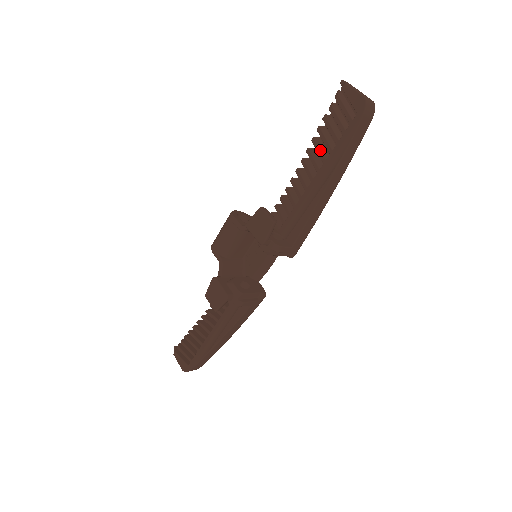
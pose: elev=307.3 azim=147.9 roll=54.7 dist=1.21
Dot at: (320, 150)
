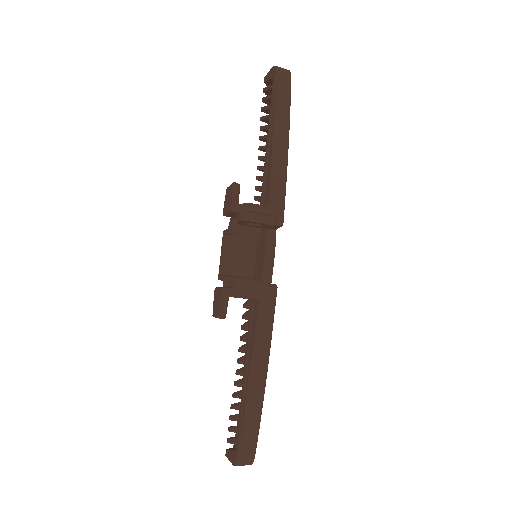
Dot at: (264, 126)
